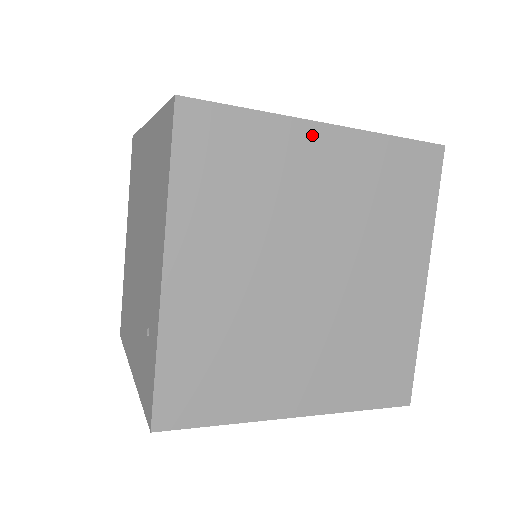
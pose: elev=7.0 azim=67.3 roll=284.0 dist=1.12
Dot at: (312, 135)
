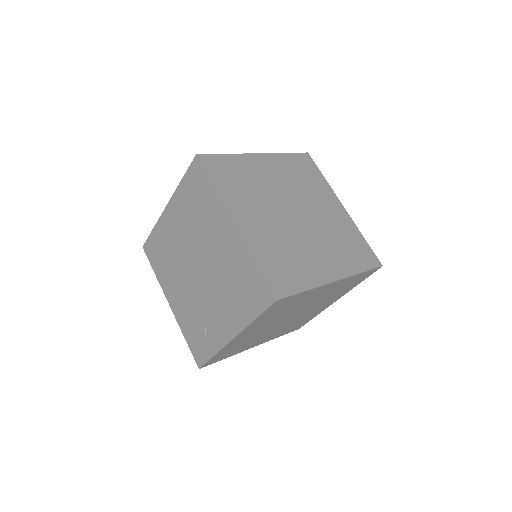
Dot at: (326, 287)
